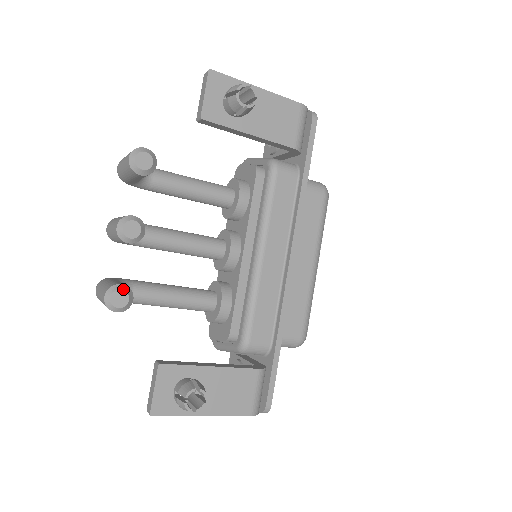
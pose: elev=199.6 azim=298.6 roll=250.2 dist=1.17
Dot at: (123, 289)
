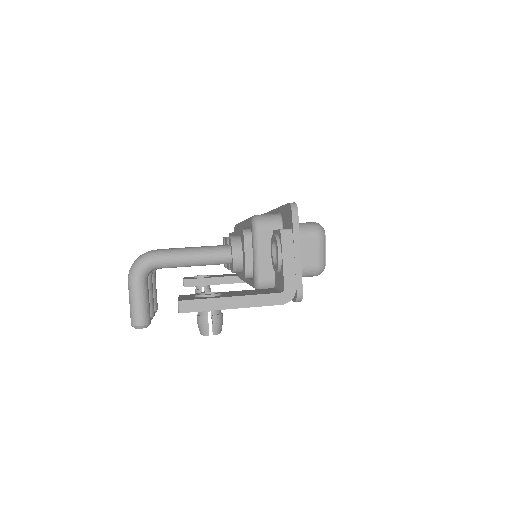
Dot at: occluded
